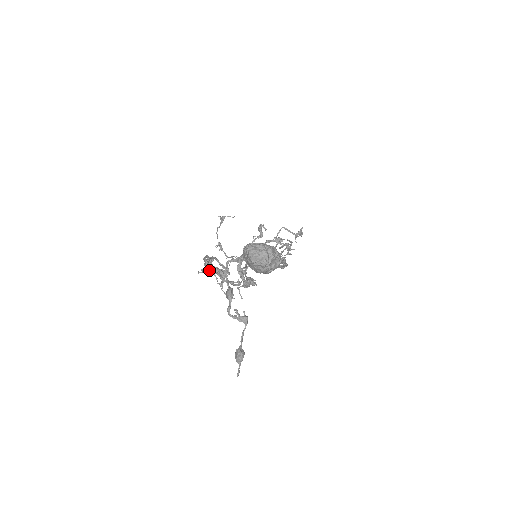
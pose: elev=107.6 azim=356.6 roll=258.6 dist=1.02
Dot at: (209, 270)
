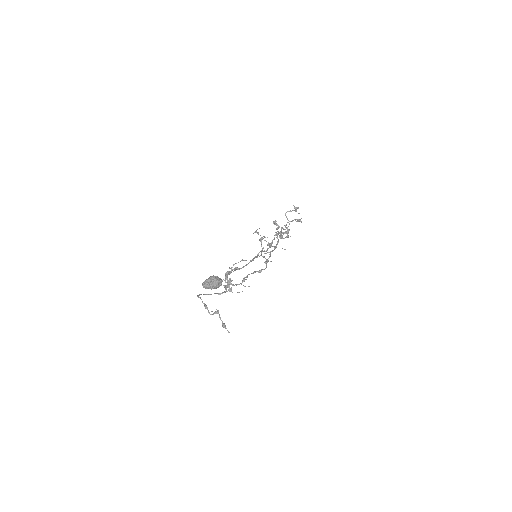
Dot at: (225, 288)
